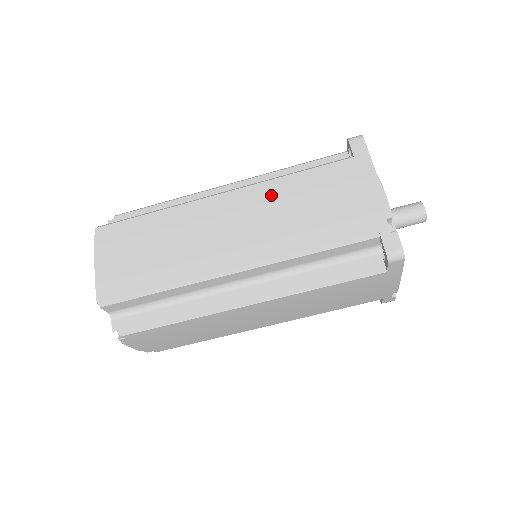
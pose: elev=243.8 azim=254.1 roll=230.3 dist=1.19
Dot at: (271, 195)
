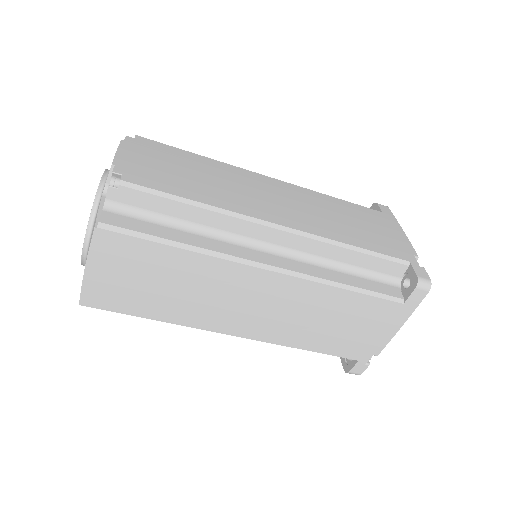
Dot at: (311, 298)
